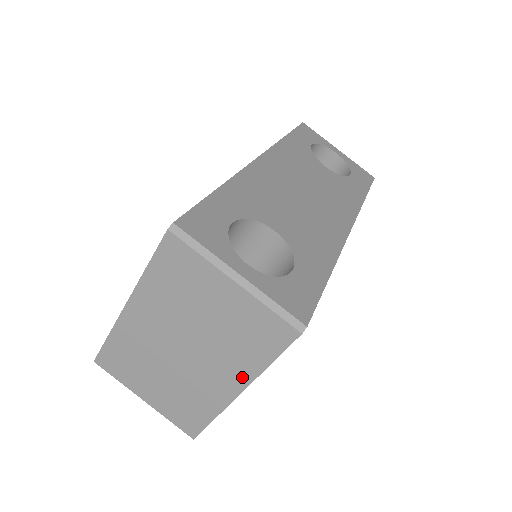
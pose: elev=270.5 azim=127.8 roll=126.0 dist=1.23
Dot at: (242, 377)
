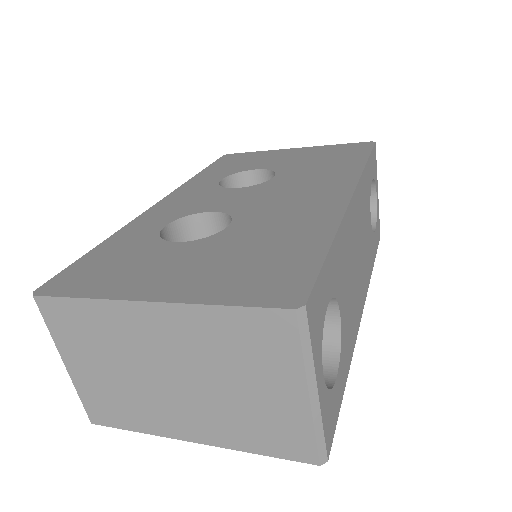
Dot at: (214, 438)
